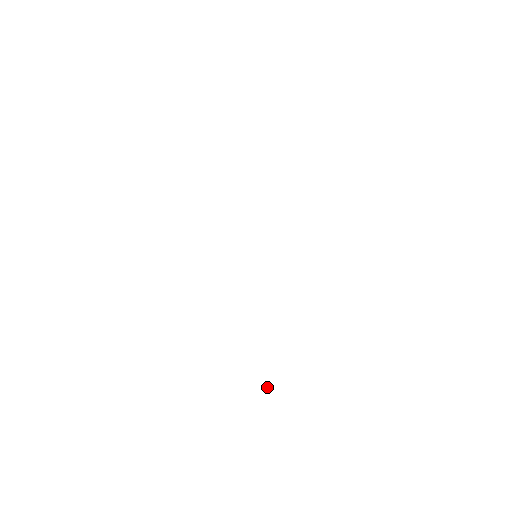
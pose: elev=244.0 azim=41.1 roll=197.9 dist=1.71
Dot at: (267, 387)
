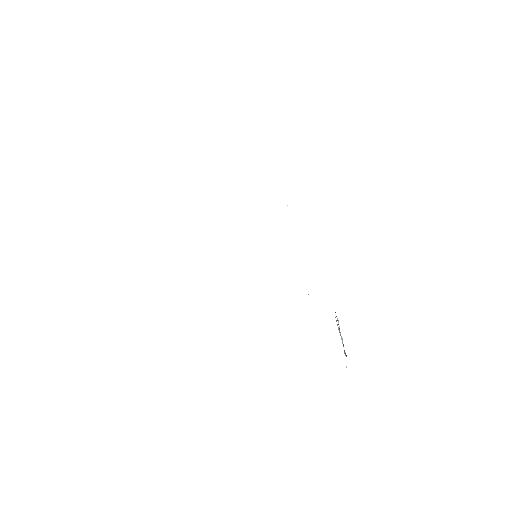
Dot at: occluded
